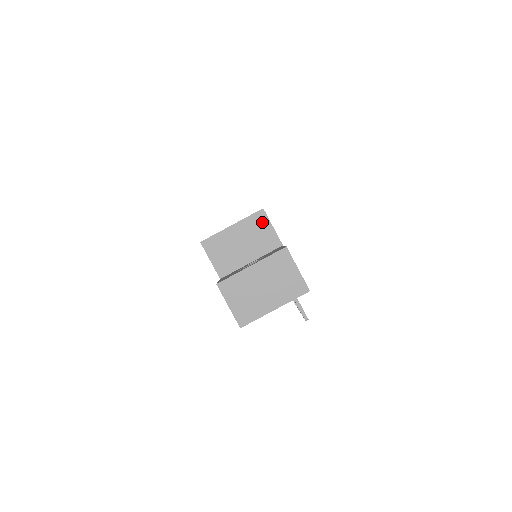
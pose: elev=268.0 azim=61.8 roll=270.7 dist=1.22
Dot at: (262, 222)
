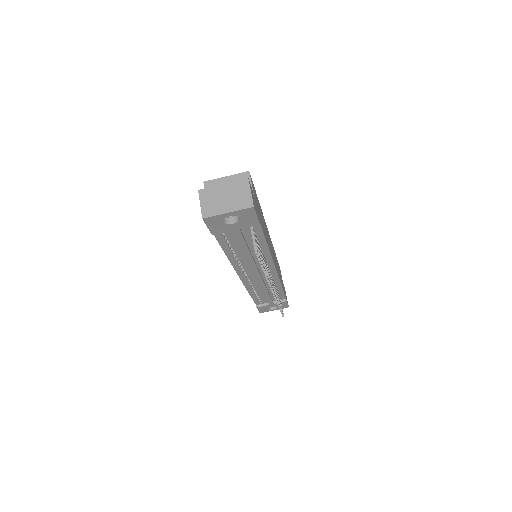
Dot at: (246, 178)
